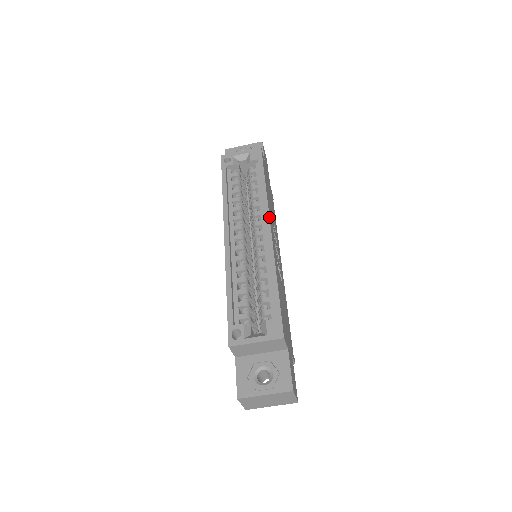
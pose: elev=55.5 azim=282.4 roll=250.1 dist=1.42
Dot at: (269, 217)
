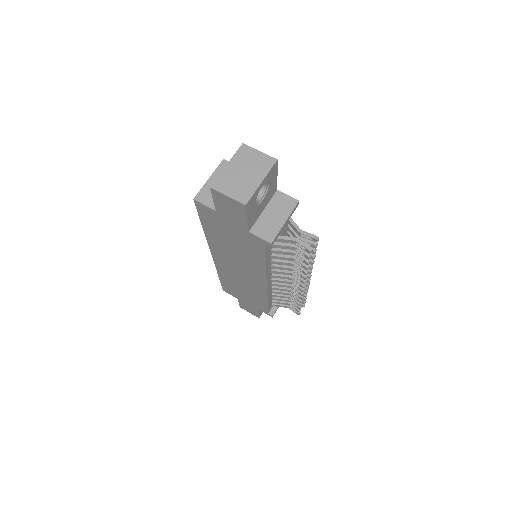
Dot at: occluded
